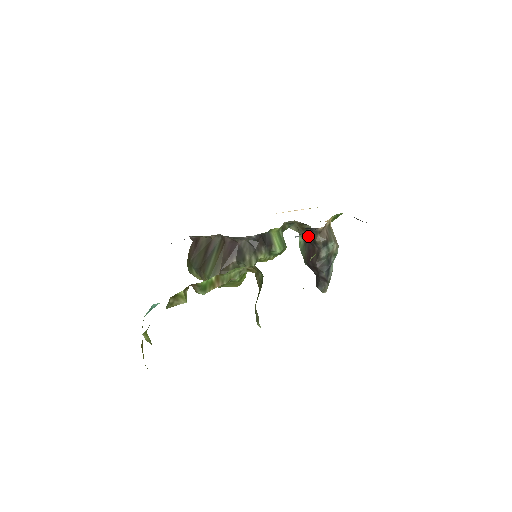
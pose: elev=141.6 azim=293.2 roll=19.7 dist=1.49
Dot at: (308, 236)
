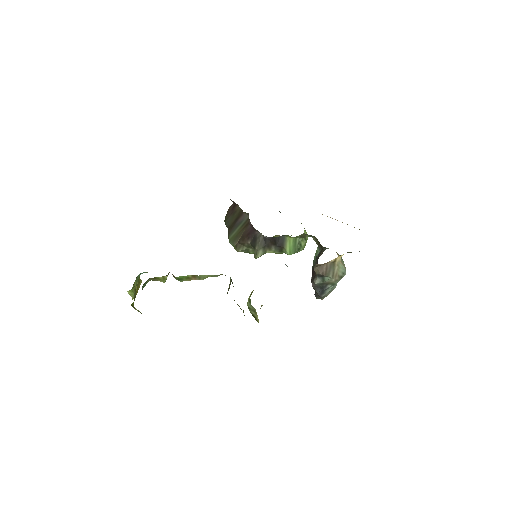
Dot at: (321, 254)
